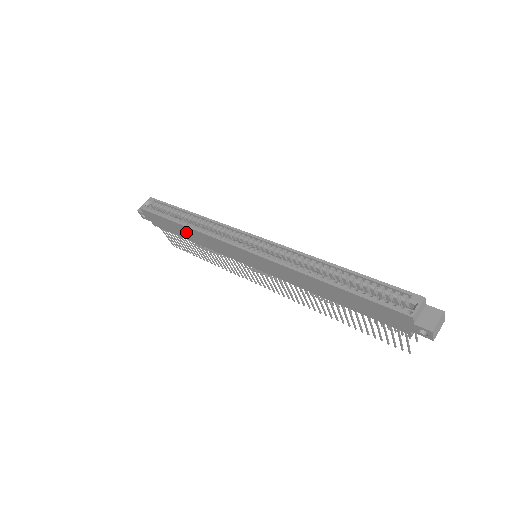
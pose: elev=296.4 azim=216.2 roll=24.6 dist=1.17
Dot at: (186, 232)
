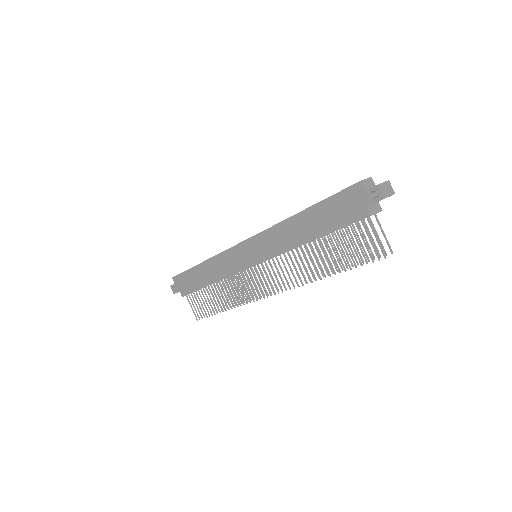
Dot at: (204, 272)
